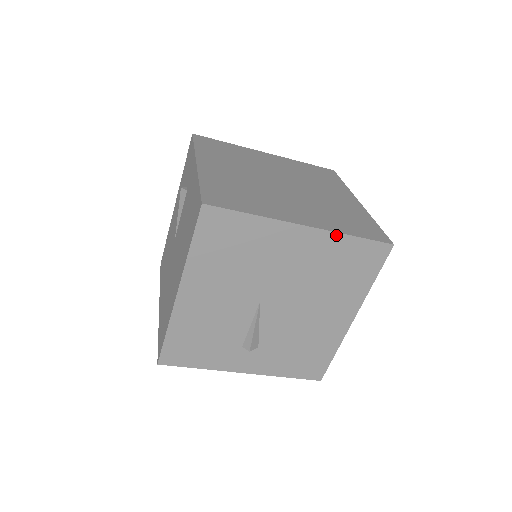
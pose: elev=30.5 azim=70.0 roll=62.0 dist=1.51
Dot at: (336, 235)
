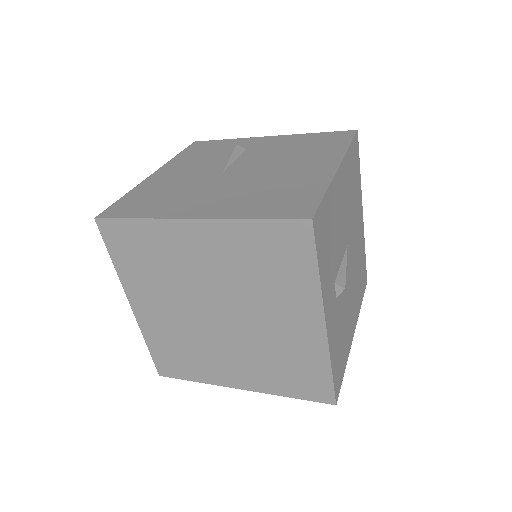
Dot at: (364, 240)
